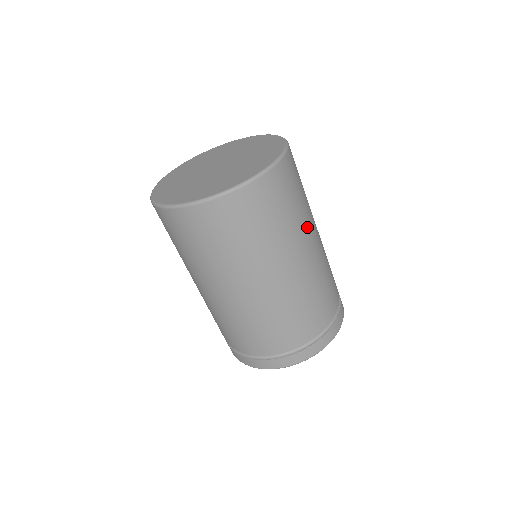
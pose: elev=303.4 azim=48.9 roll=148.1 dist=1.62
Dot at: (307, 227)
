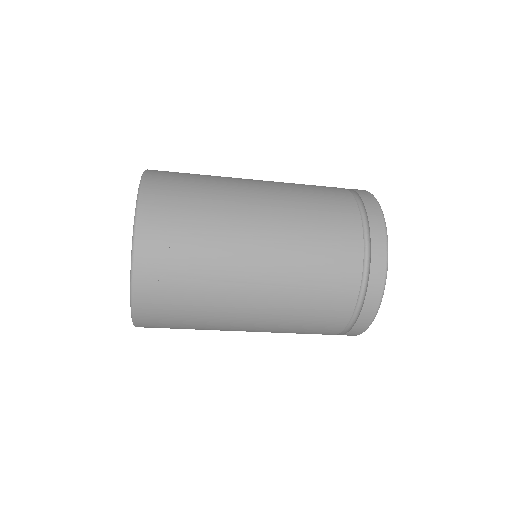
Dot at: occluded
